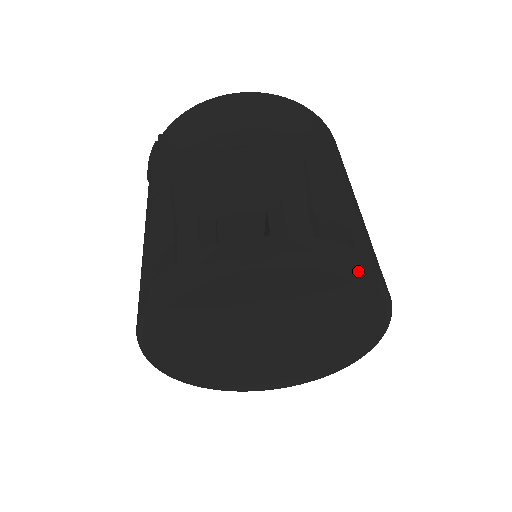
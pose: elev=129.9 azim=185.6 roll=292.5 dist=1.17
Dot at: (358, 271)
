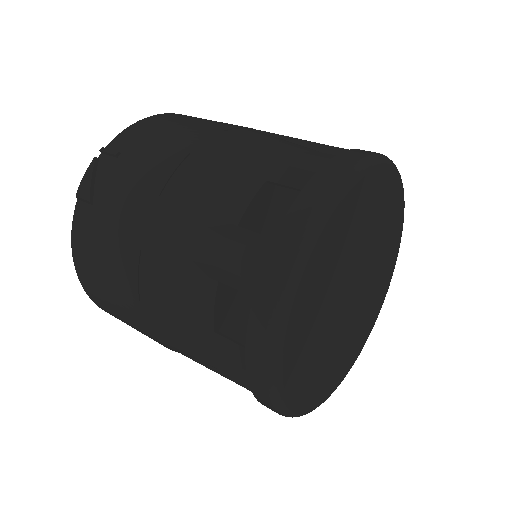
Dot at: occluded
